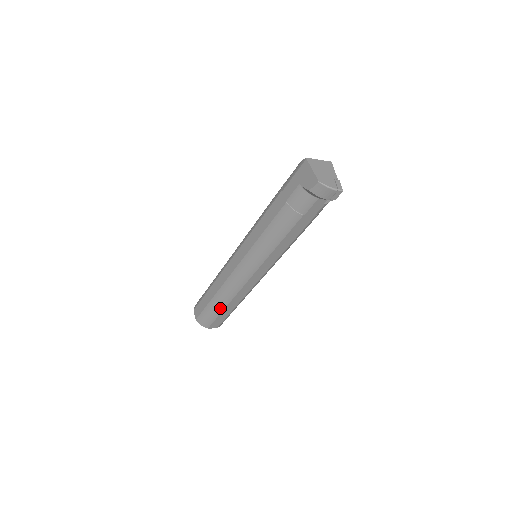
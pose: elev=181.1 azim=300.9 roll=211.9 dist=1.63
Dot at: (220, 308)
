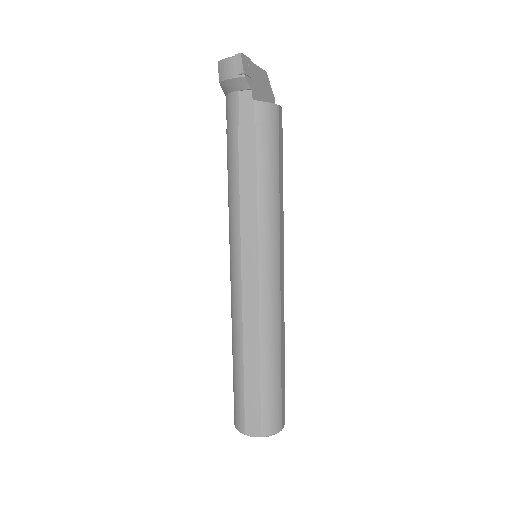
Dot at: (239, 370)
